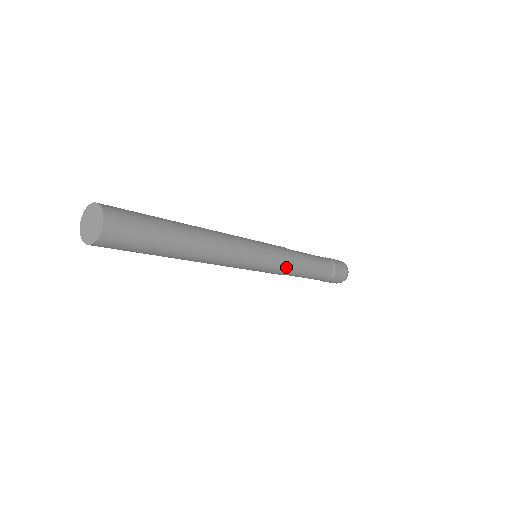
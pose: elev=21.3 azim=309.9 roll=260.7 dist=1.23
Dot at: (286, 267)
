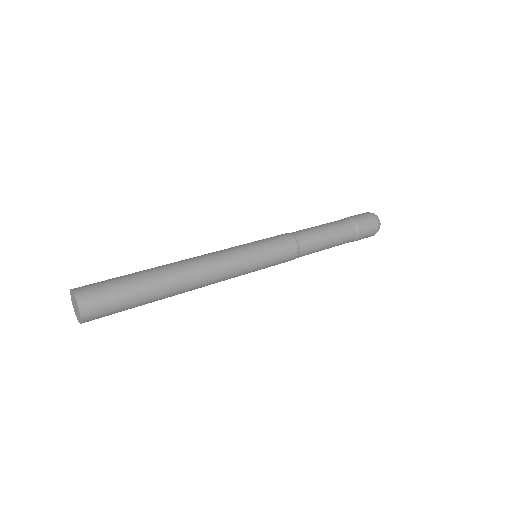
Dot at: (290, 259)
